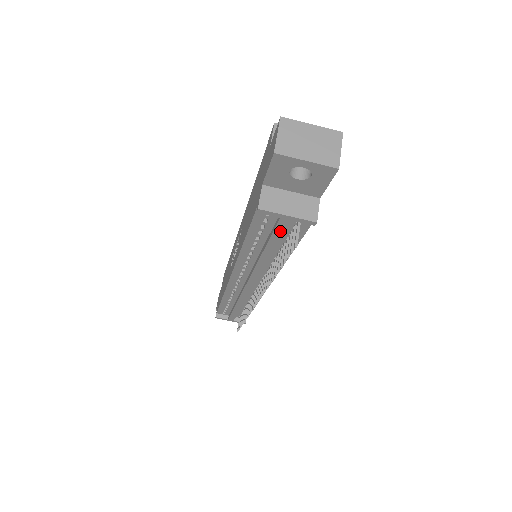
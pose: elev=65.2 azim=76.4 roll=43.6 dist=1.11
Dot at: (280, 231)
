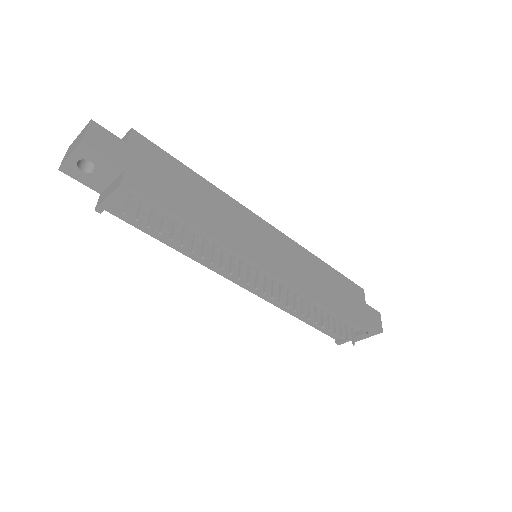
Dot at: (134, 214)
